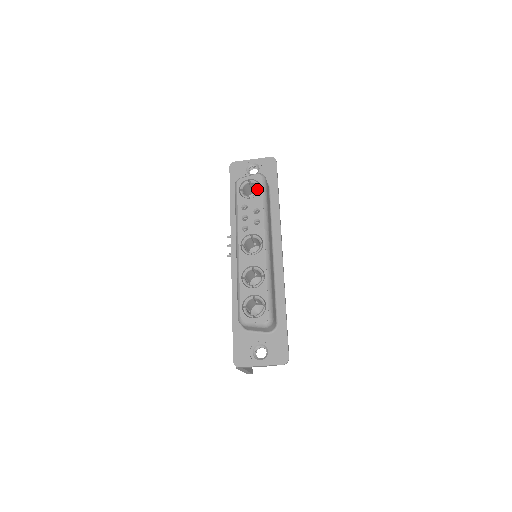
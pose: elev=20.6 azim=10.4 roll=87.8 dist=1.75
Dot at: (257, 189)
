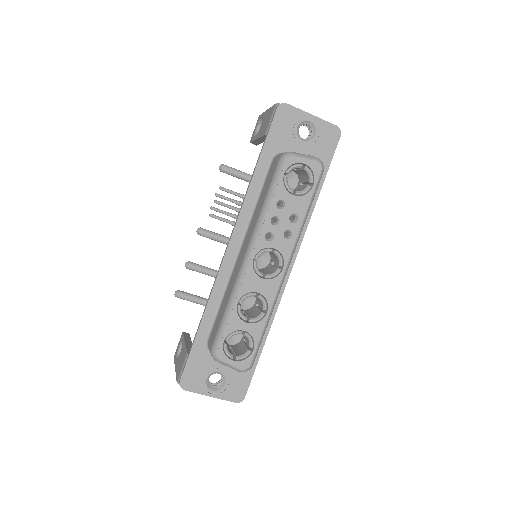
Dot at: (303, 176)
